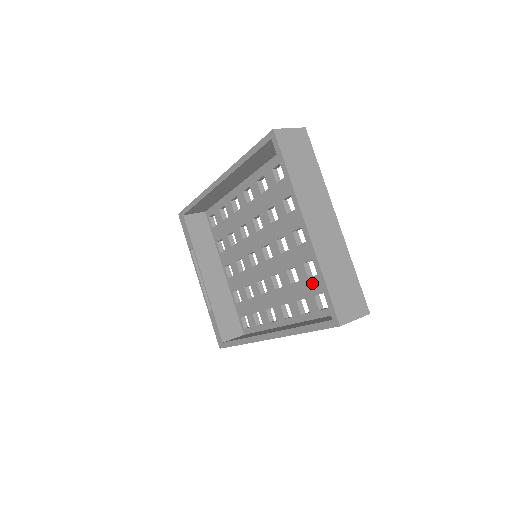
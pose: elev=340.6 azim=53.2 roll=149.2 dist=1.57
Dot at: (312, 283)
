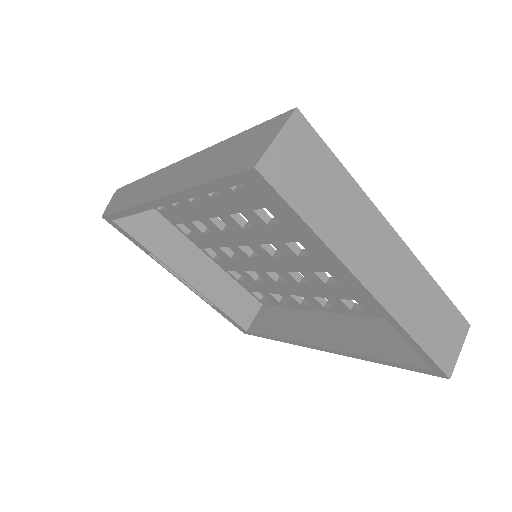
Dot at: occluded
